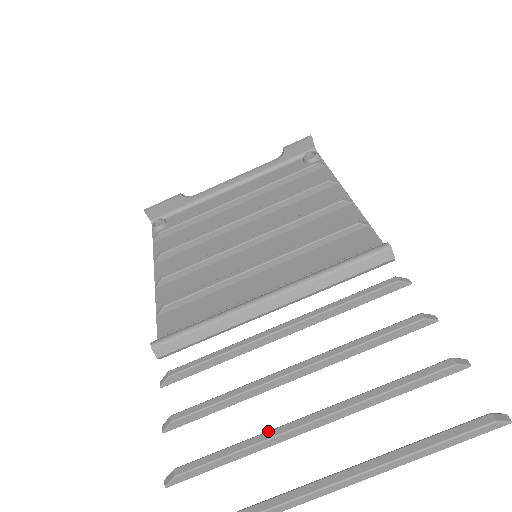
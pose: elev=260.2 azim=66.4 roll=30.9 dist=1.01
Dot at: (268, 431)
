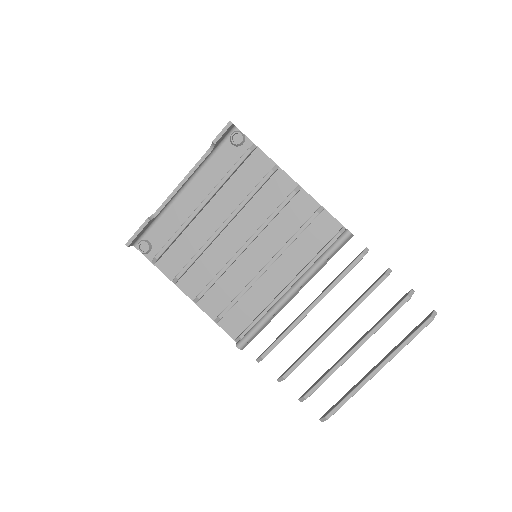
Dot at: (339, 363)
